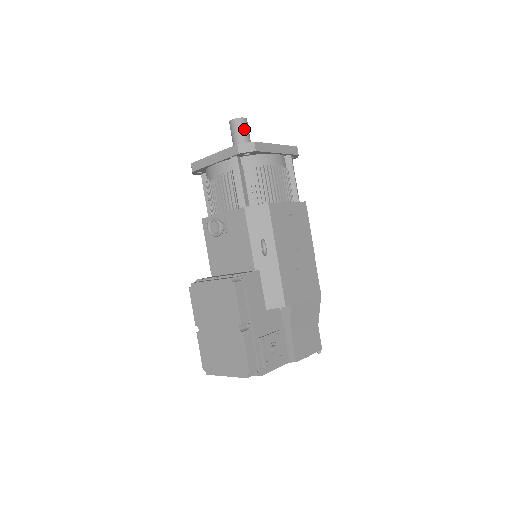
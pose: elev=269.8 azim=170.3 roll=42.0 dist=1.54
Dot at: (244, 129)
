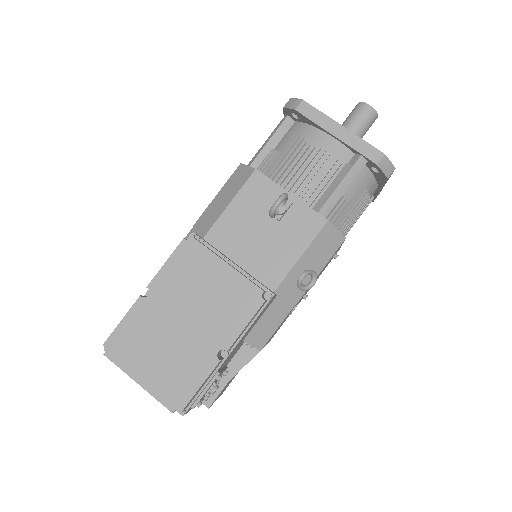
Dot at: (369, 127)
